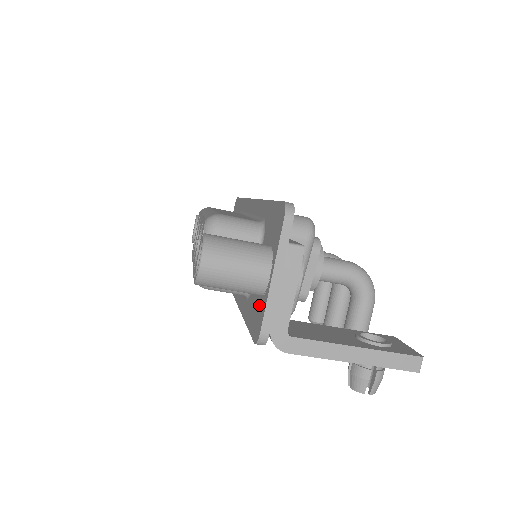
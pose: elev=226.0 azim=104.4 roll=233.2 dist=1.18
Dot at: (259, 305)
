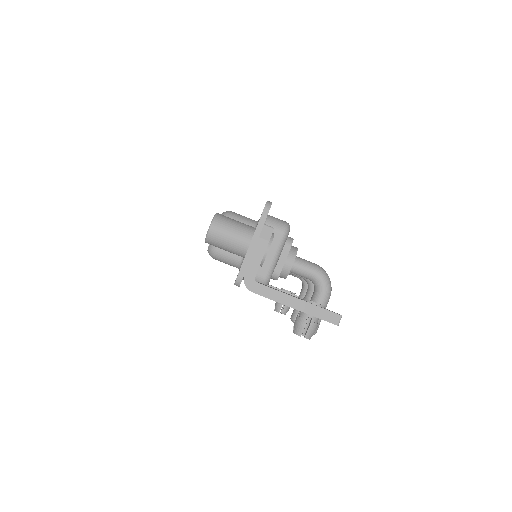
Dot at: occluded
